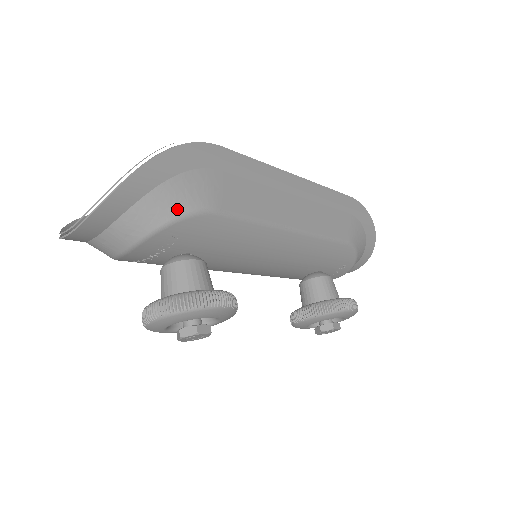
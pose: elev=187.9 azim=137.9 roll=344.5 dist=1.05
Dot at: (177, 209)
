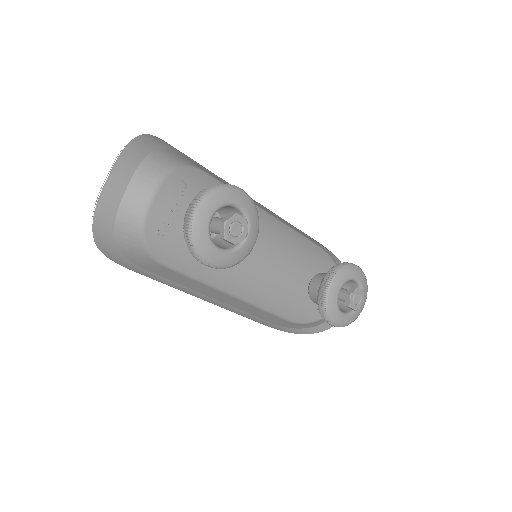
Dot at: (178, 162)
